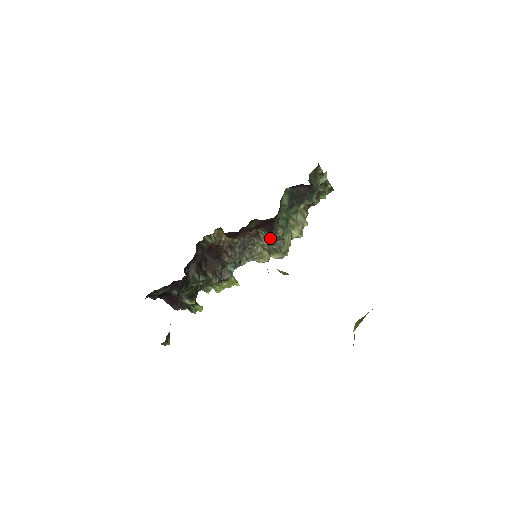
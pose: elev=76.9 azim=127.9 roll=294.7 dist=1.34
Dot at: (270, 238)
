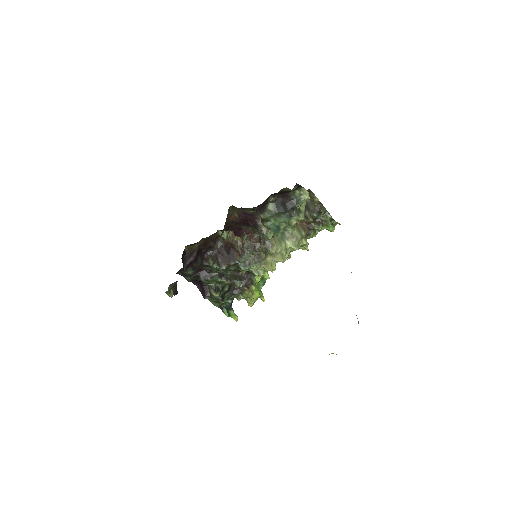
Dot at: (263, 239)
